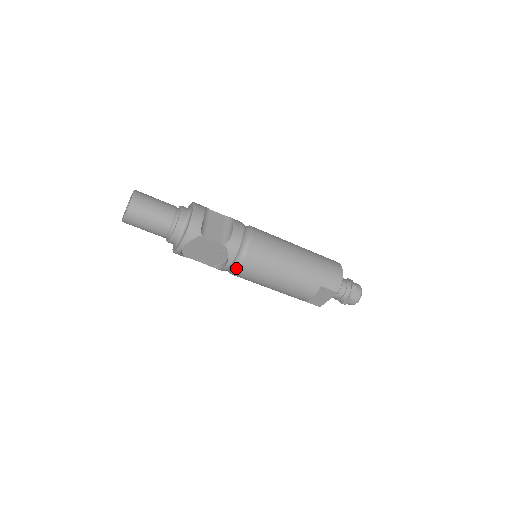
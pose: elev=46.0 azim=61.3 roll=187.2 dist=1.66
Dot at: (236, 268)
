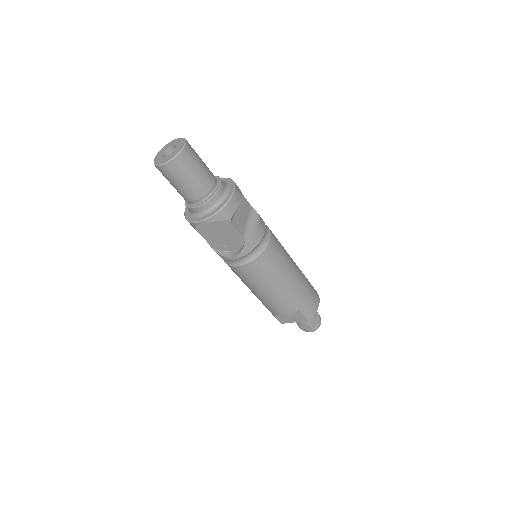
Dot at: (239, 263)
